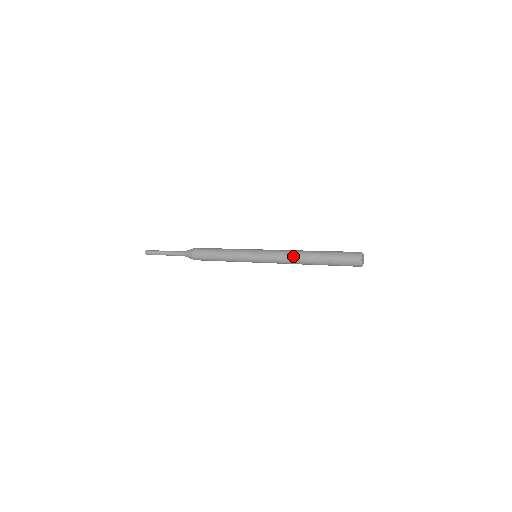
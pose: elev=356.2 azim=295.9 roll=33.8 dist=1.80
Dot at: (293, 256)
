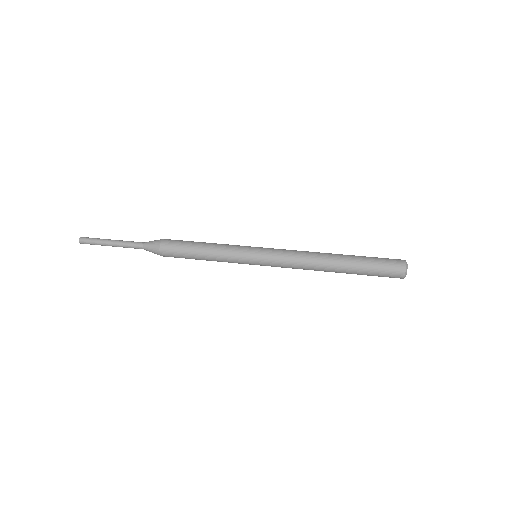
Dot at: (313, 268)
